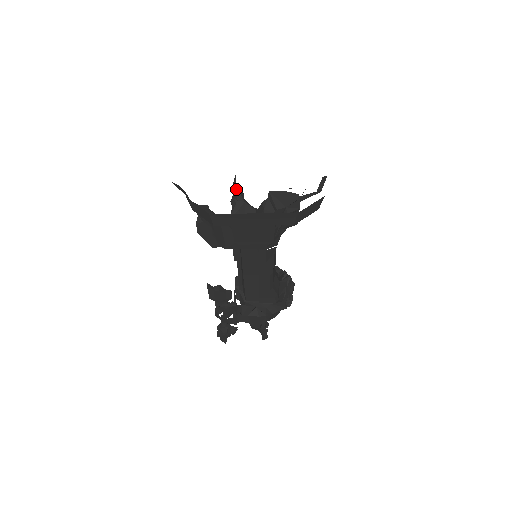
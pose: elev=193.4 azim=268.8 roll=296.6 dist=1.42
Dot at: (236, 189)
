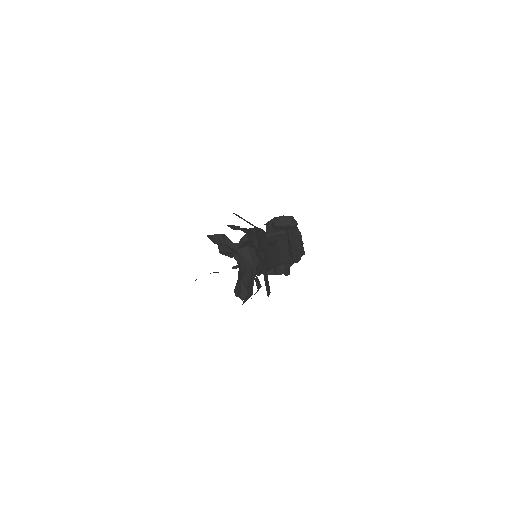
Dot at: (213, 242)
